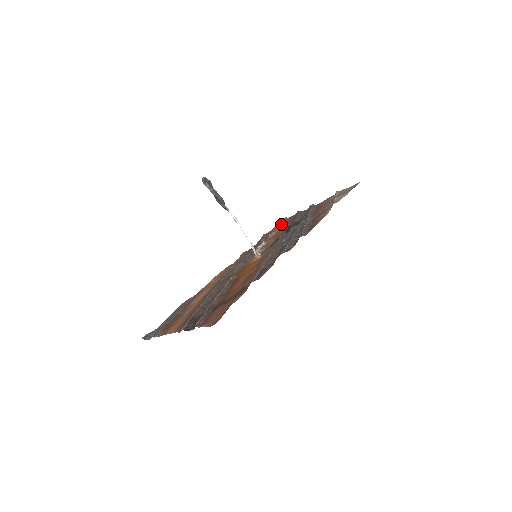
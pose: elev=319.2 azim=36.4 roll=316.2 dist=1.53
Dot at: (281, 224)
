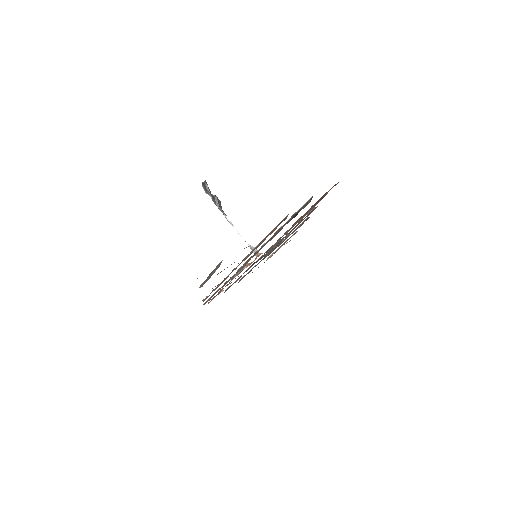
Dot at: occluded
